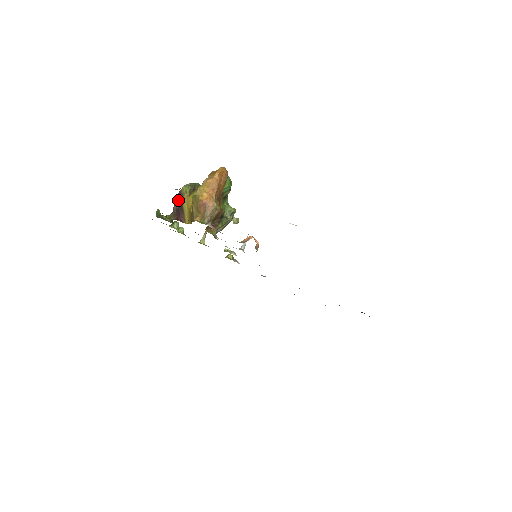
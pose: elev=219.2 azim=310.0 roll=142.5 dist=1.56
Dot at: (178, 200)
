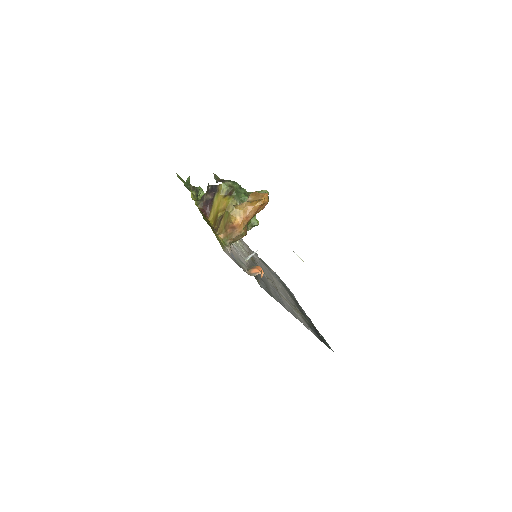
Dot at: (212, 192)
